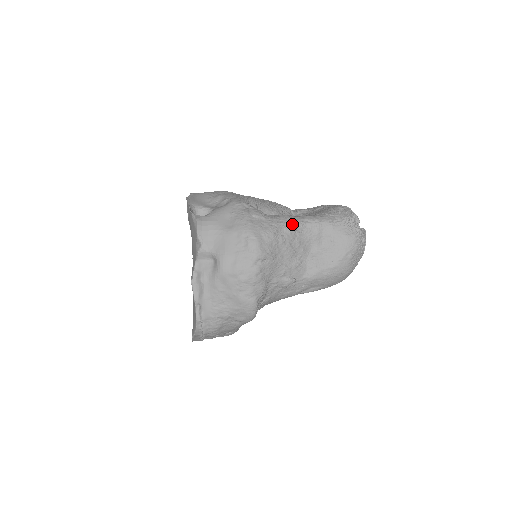
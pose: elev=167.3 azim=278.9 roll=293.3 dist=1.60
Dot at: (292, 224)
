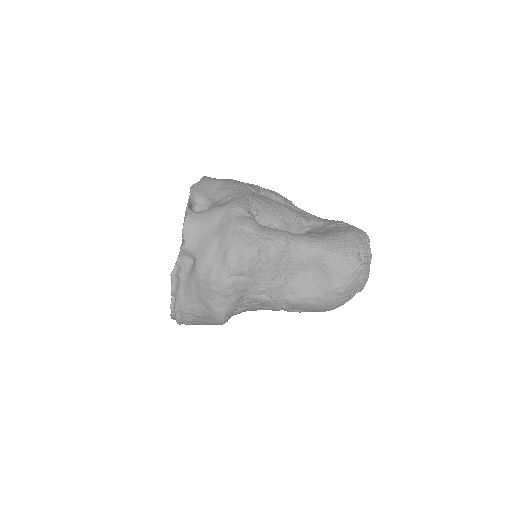
Dot at: (283, 244)
